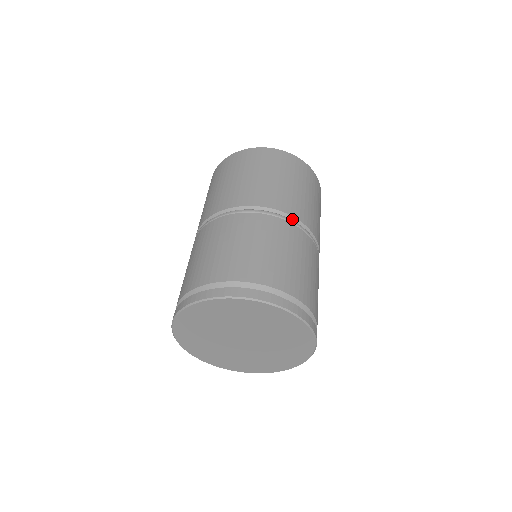
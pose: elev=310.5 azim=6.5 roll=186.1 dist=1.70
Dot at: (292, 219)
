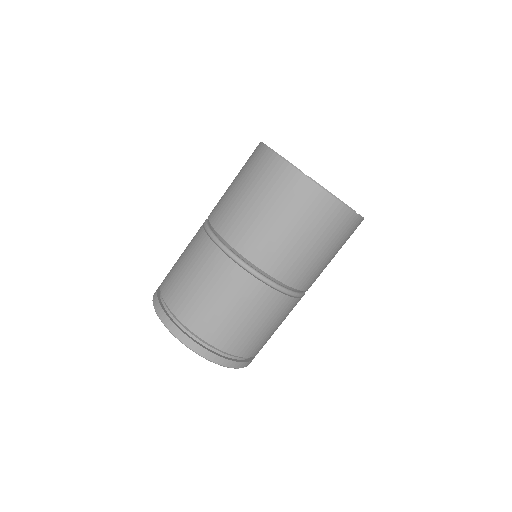
Dot at: occluded
